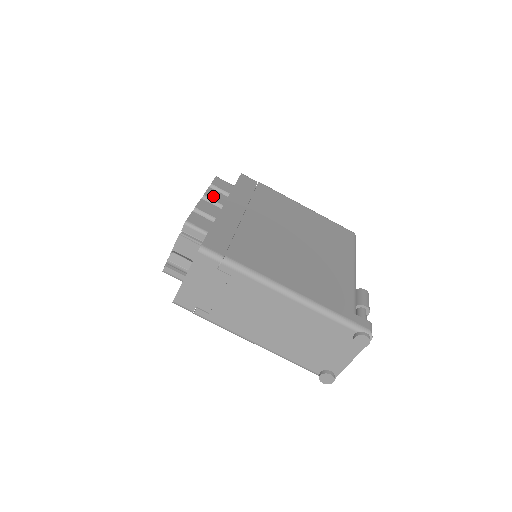
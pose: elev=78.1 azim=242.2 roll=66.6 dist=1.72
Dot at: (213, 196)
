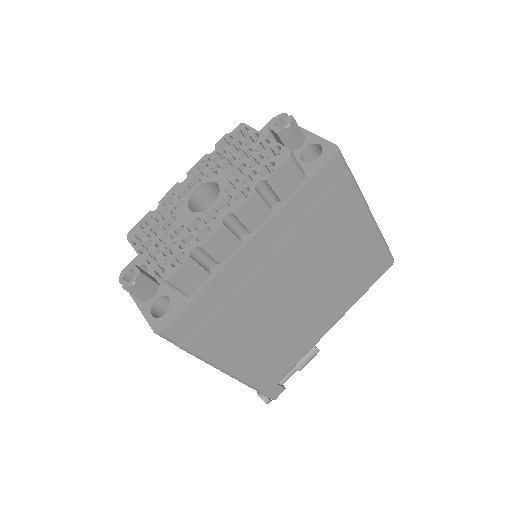
Dot at: (248, 214)
